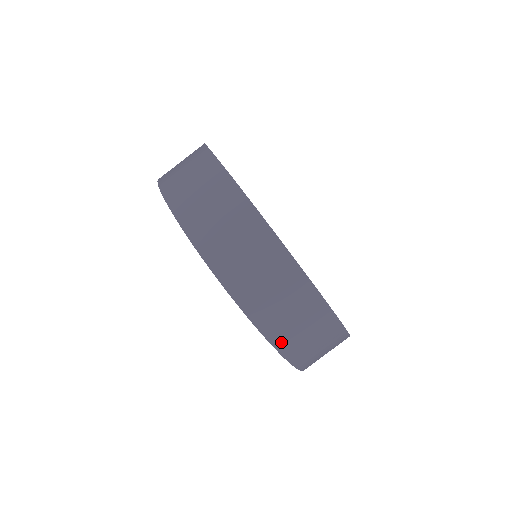
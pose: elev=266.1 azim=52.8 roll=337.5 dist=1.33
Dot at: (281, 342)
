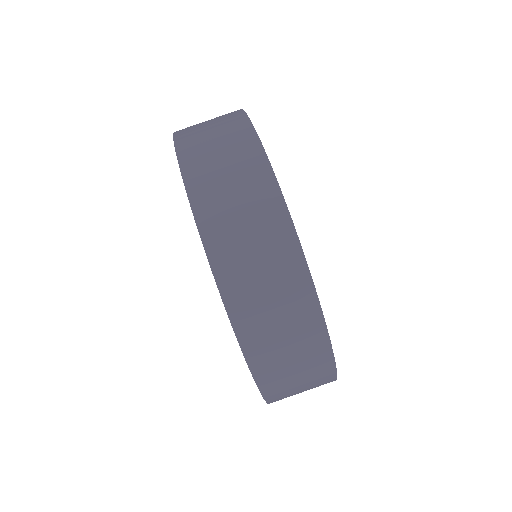
Dot at: (245, 329)
